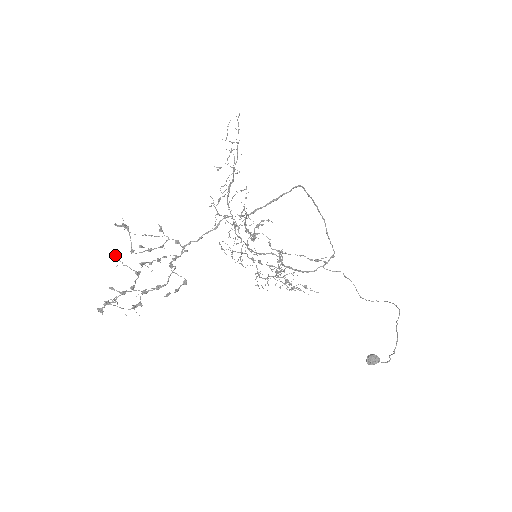
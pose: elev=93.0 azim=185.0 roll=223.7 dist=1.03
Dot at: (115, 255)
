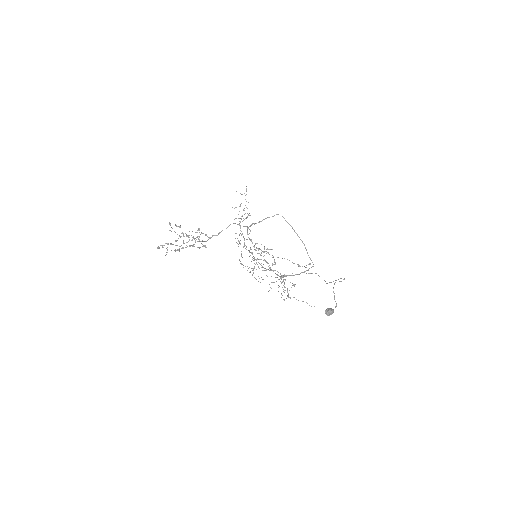
Dot at: (169, 223)
